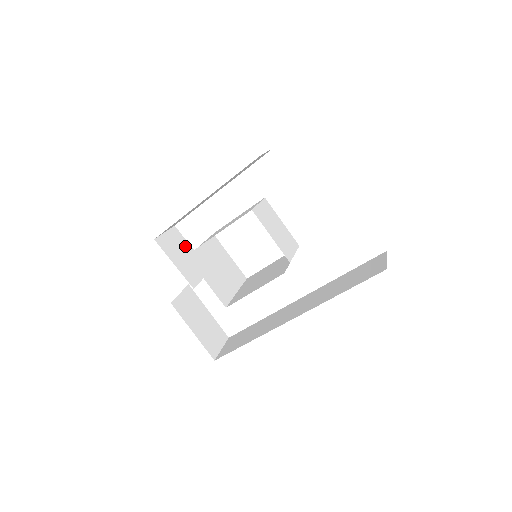
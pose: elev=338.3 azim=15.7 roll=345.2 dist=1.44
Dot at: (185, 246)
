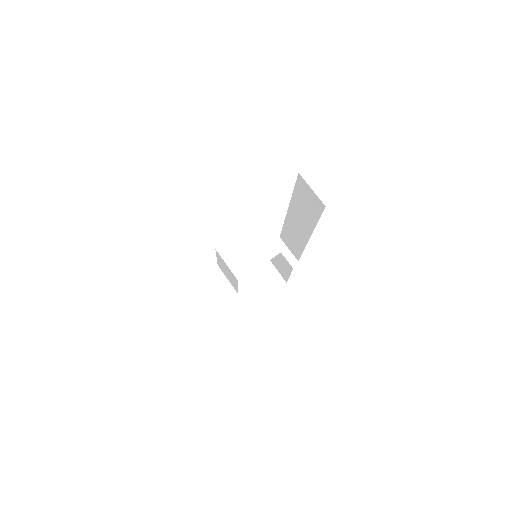
Dot at: (218, 280)
